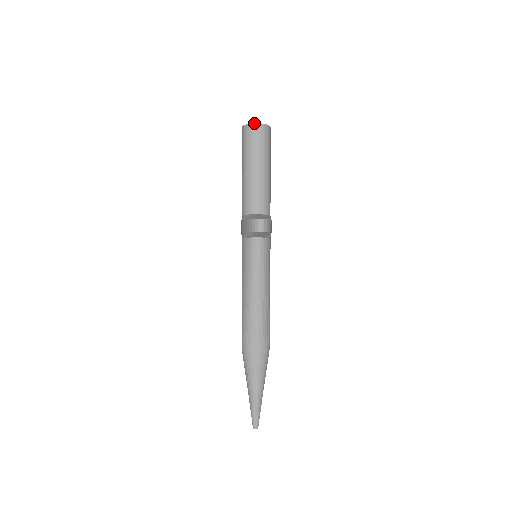
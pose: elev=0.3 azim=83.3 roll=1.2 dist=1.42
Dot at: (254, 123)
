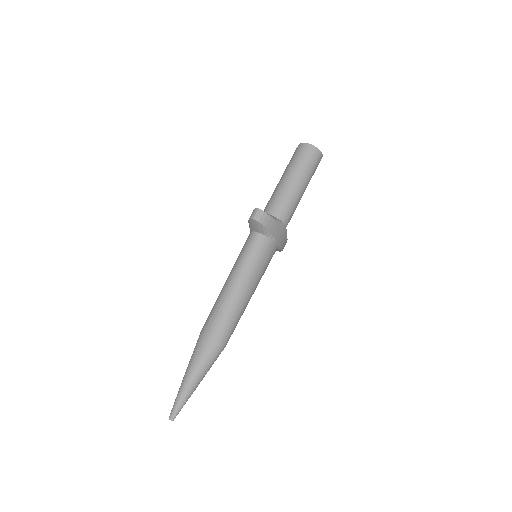
Dot at: occluded
